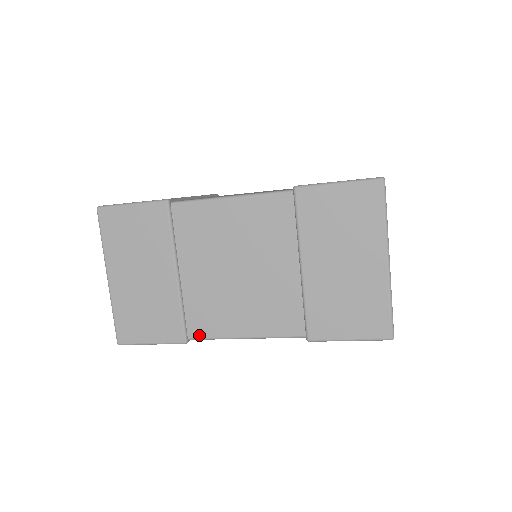
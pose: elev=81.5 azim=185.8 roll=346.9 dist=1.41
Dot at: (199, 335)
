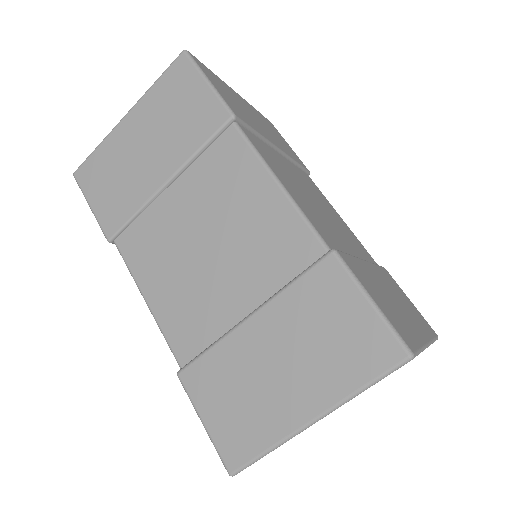
Dot at: (123, 250)
